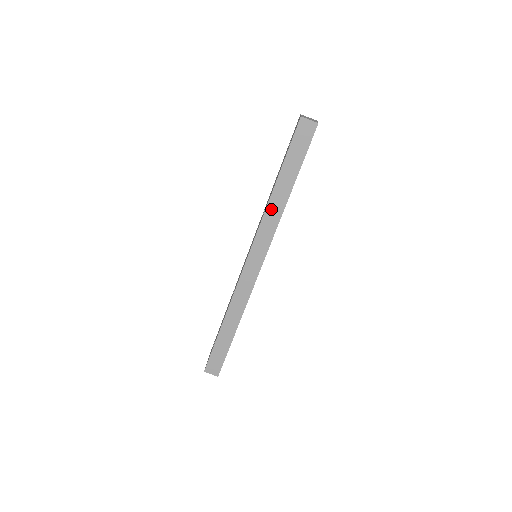
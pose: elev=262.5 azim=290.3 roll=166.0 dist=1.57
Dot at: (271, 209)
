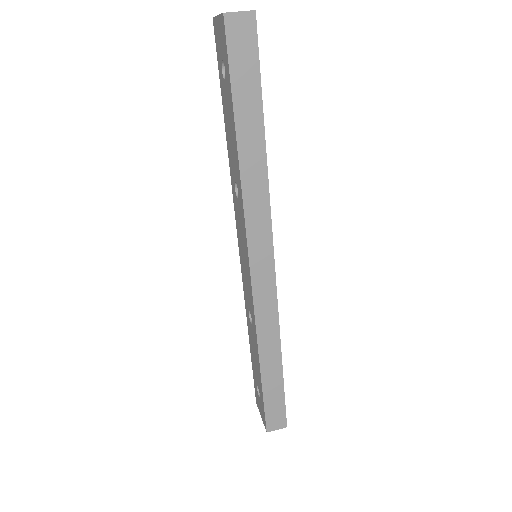
Dot at: (249, 182)
